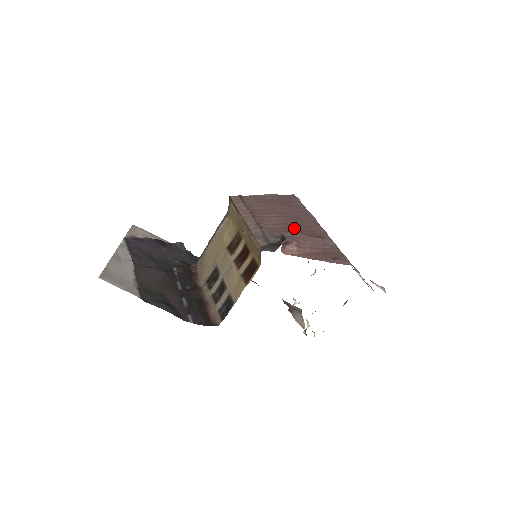
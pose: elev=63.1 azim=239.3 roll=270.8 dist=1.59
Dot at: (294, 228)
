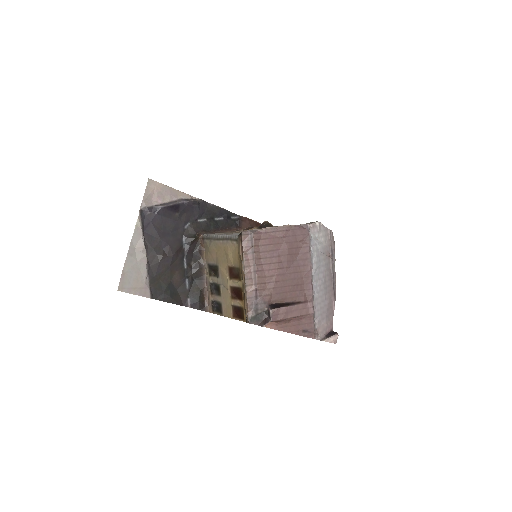
Dot at: (287, 287)
